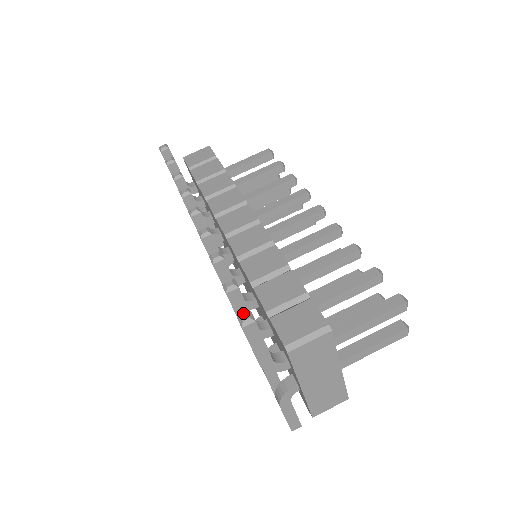
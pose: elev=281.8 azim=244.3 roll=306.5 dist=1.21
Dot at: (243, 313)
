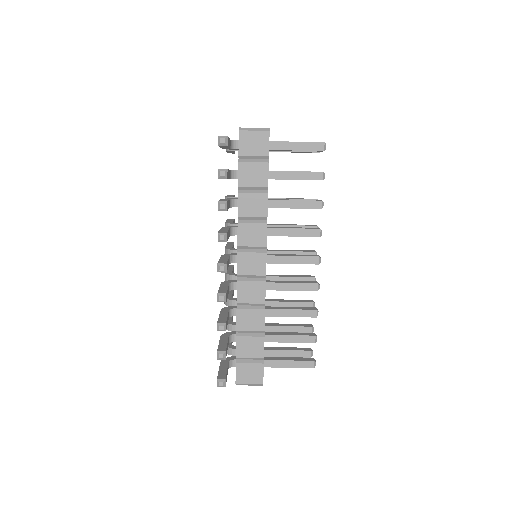
Dot at: occluded
